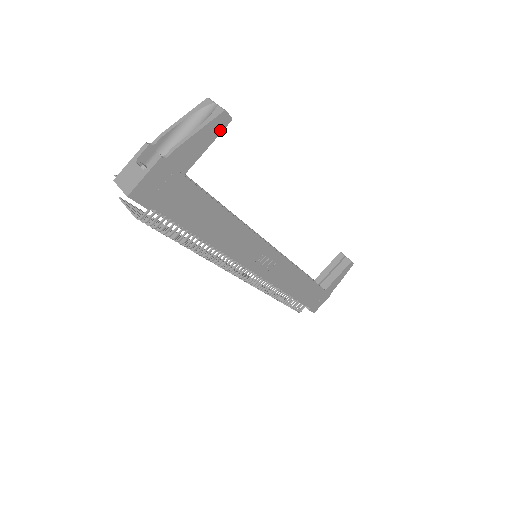
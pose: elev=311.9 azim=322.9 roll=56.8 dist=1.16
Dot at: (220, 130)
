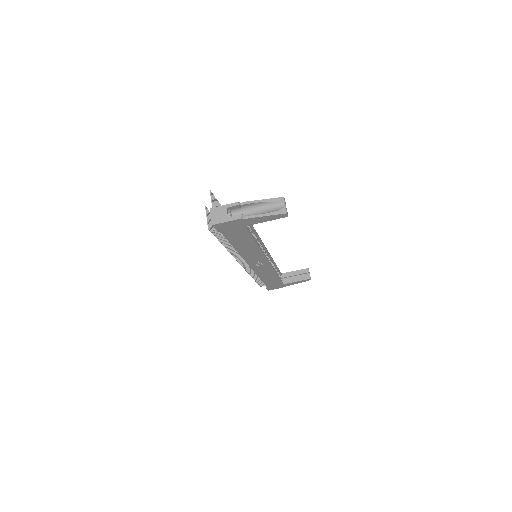
Dot at: (278, 218)
